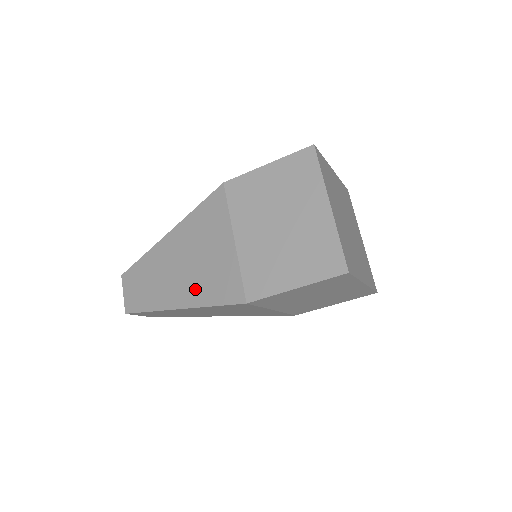
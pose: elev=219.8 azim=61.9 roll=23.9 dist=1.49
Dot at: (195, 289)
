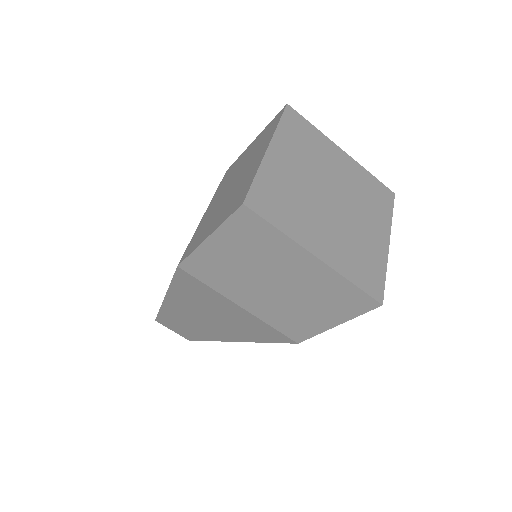
Dot at: (237, 333)
